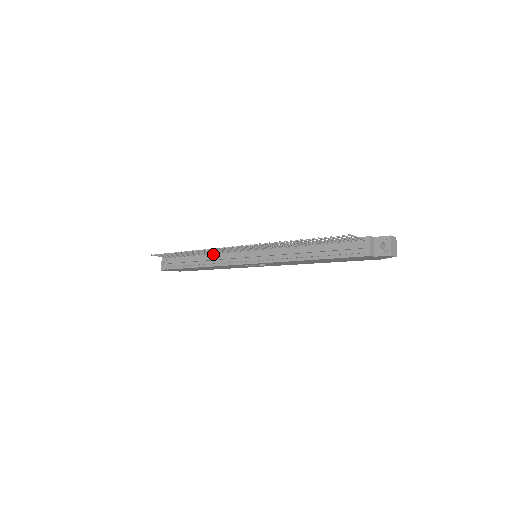
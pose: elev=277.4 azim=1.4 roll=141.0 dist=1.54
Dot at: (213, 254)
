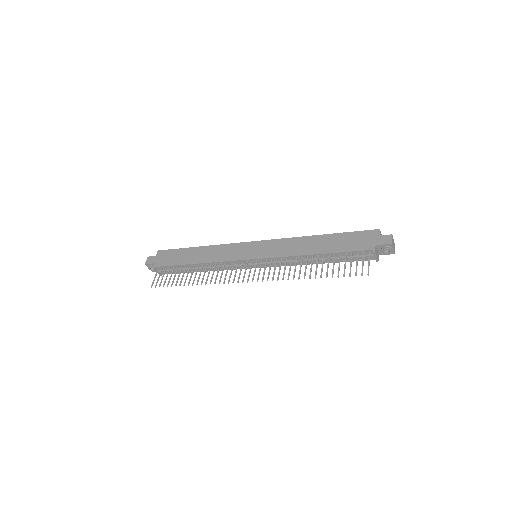
Dot at: (211, 265)
